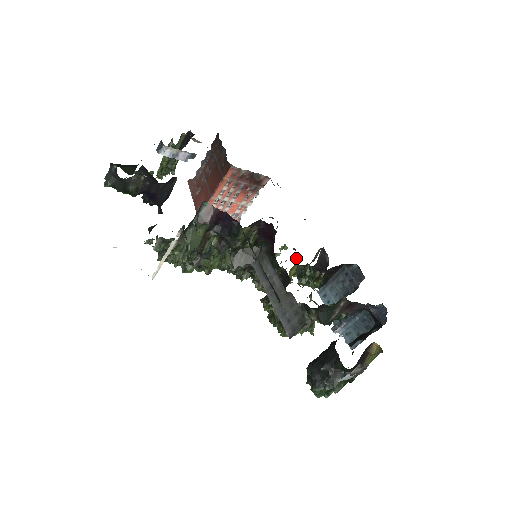
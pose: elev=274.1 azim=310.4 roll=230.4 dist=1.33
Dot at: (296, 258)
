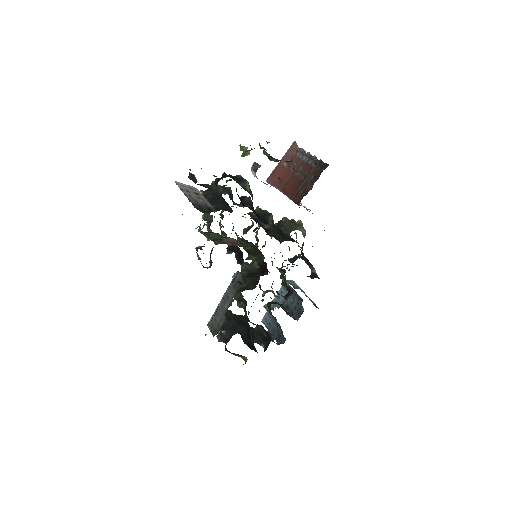
Dot at: (295, 258)
